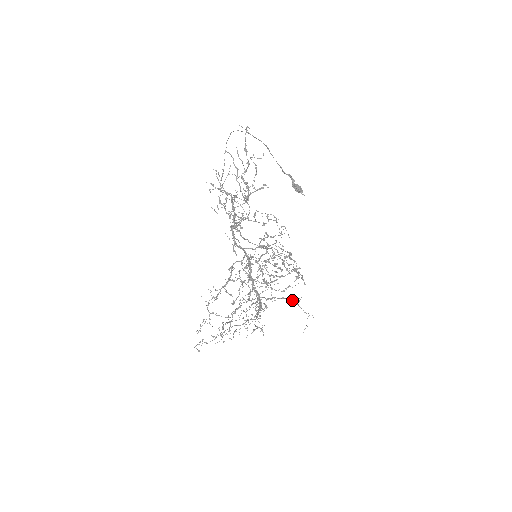
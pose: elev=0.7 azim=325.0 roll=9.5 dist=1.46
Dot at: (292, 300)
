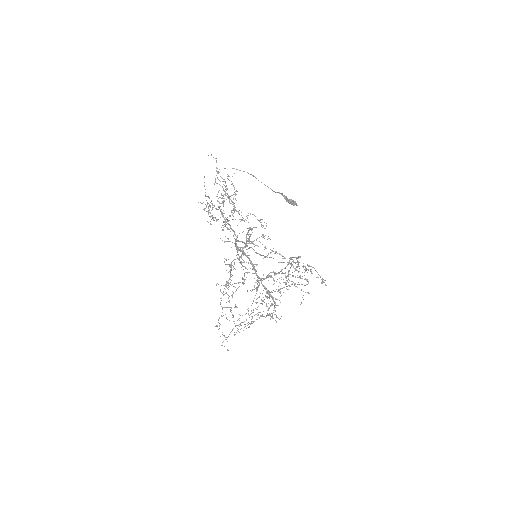
Dot at: (291, 284)
